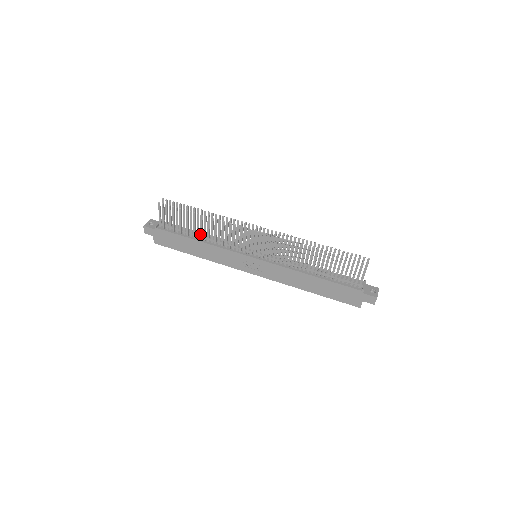
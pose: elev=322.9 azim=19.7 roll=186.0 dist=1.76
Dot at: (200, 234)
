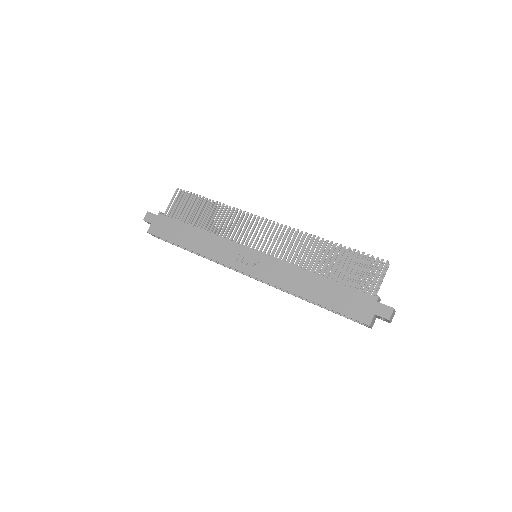
Dot at: (204, 224)
